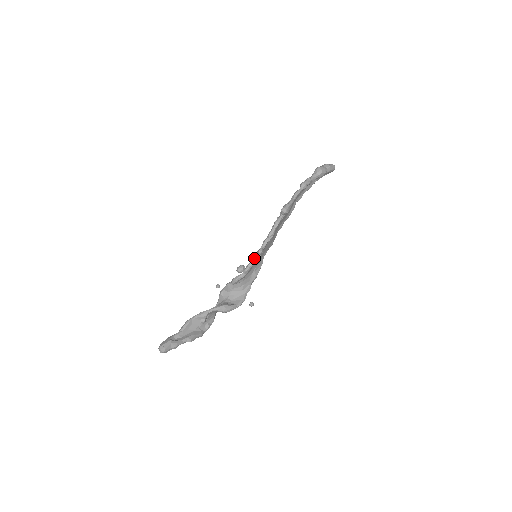
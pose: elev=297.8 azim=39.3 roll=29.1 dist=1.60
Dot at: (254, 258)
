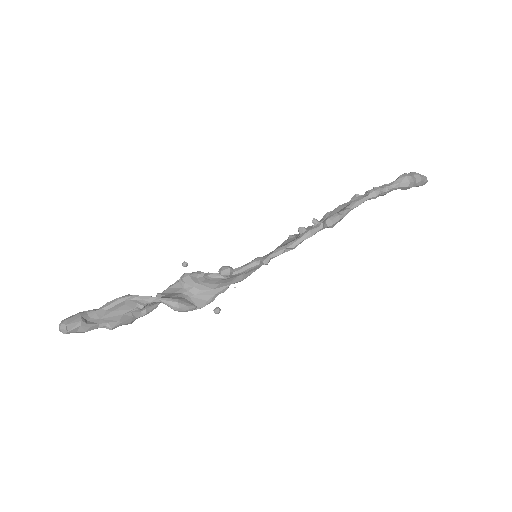
Dot at: (252, 264)
